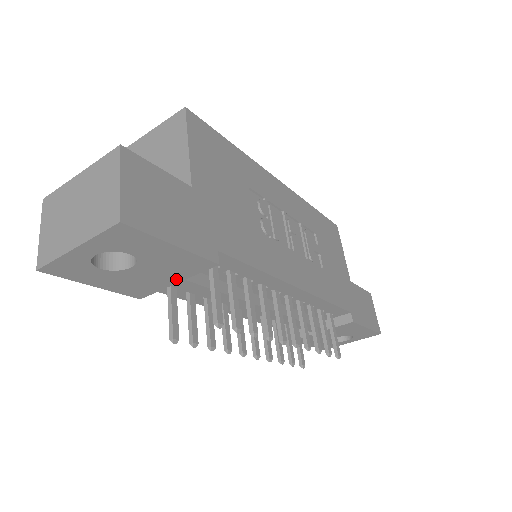
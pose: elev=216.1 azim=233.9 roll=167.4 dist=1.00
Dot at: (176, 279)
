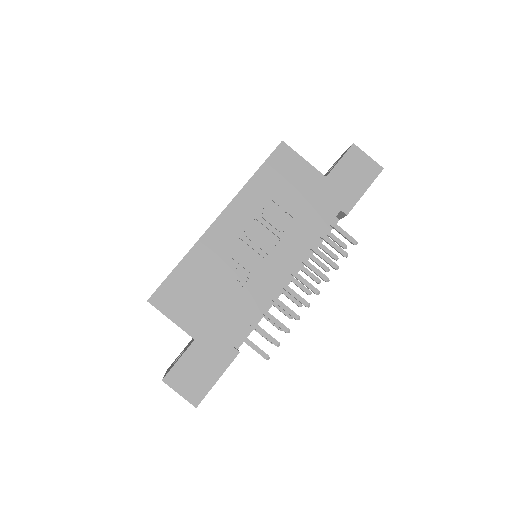
Dot at: occluded
